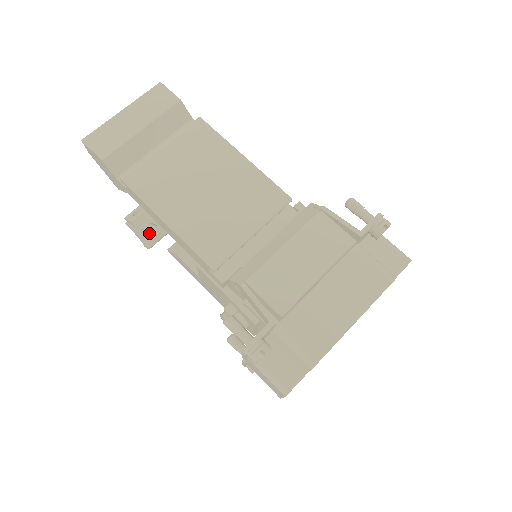
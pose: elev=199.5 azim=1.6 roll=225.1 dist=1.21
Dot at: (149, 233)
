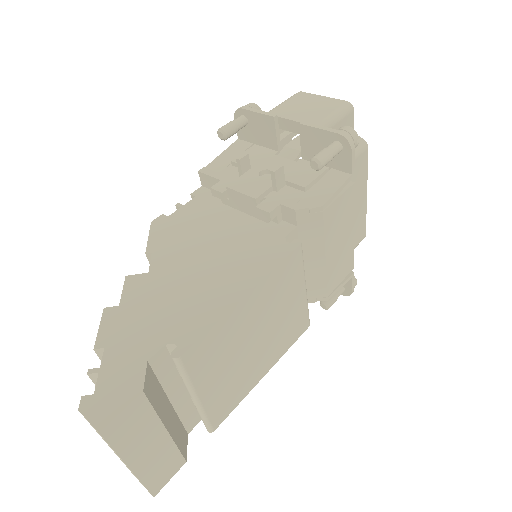
Dot at: occluded
